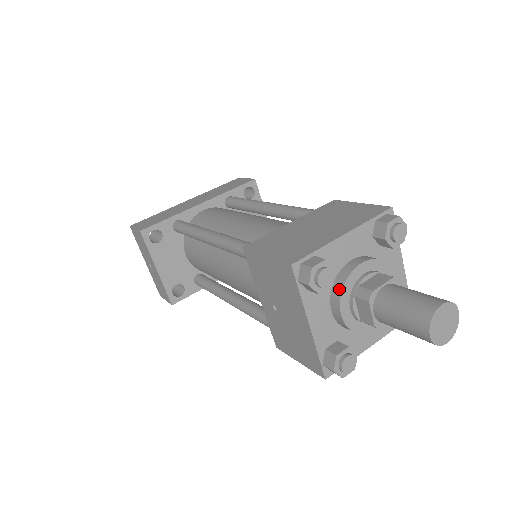
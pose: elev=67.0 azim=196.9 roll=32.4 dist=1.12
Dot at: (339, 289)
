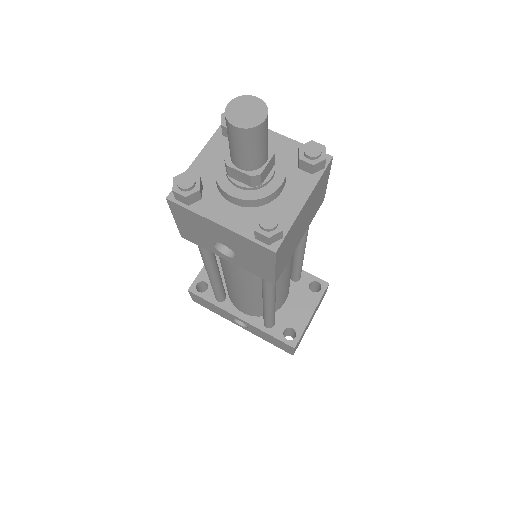
Dot at: occluded
